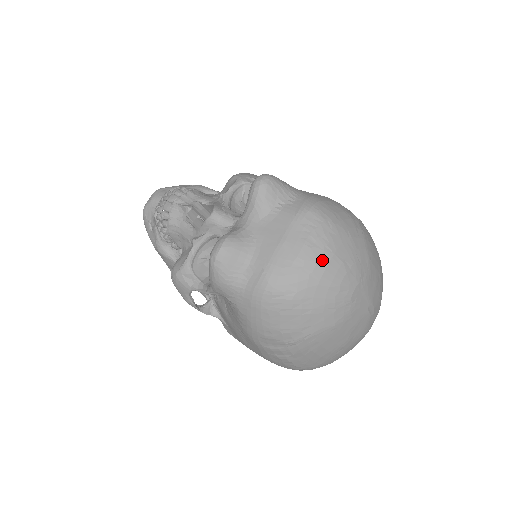
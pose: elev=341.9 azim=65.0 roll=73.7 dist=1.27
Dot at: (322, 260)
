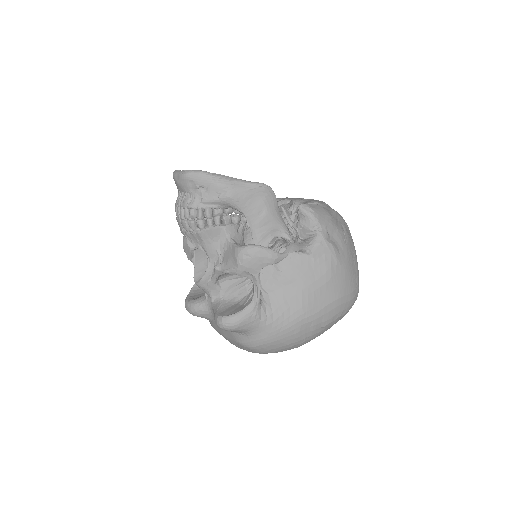
Dot at: occluded
